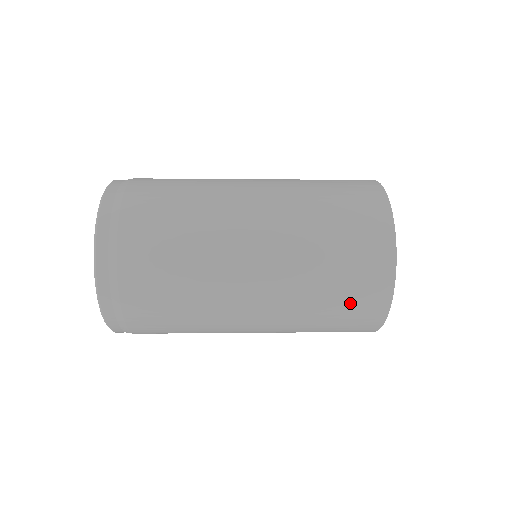
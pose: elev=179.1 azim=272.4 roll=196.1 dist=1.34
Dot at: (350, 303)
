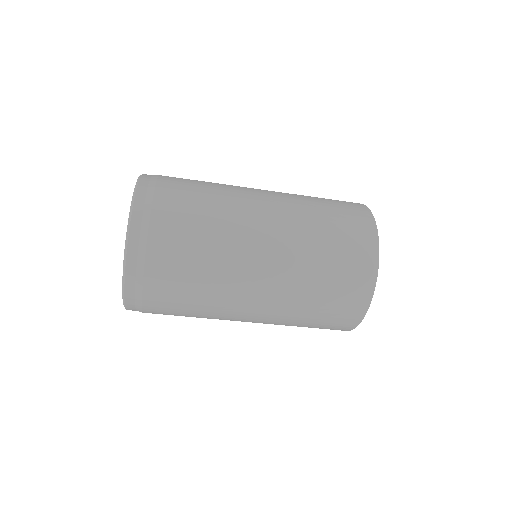
Dot at: (345, 226)
